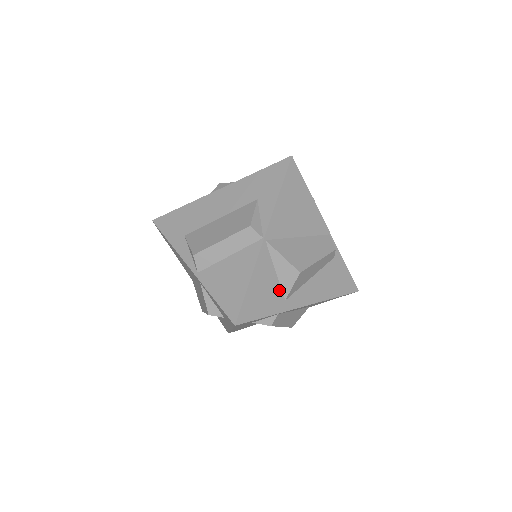
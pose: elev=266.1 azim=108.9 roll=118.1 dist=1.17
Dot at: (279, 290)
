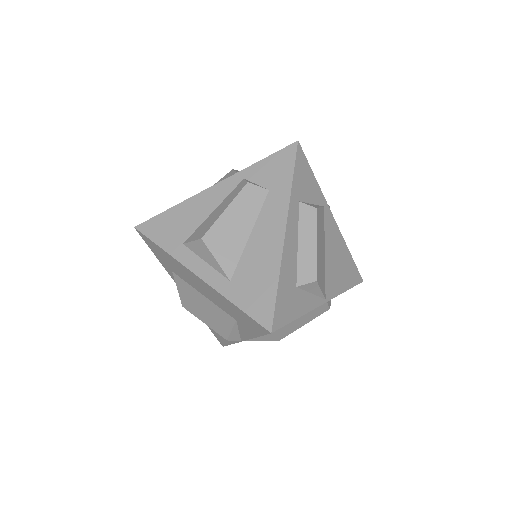
Dot at: occluded
